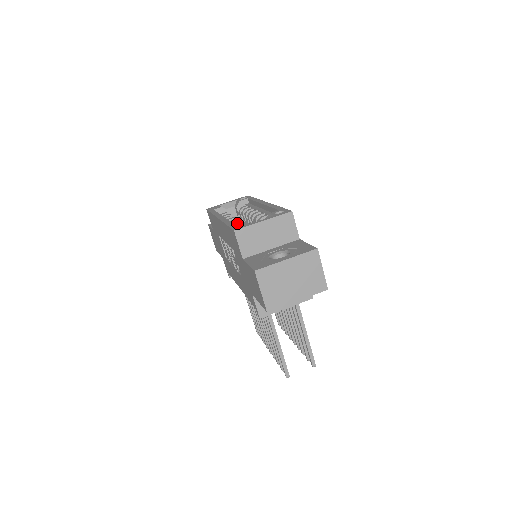
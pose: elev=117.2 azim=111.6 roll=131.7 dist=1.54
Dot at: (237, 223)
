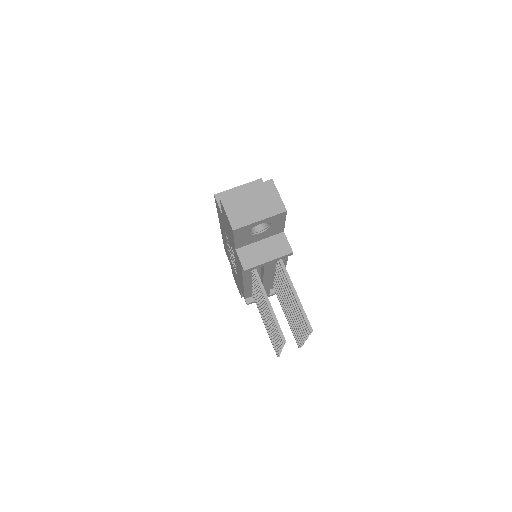
Dot at: occluded
